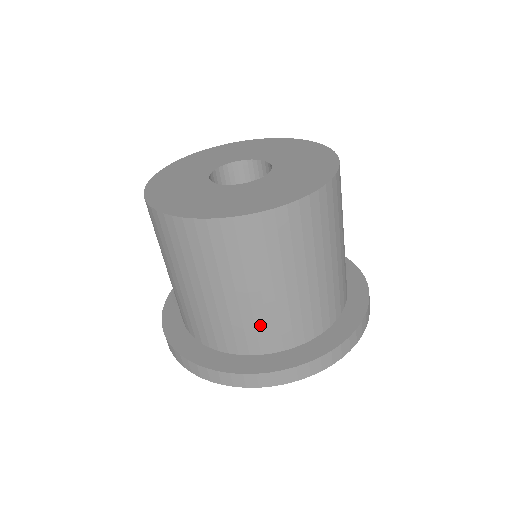
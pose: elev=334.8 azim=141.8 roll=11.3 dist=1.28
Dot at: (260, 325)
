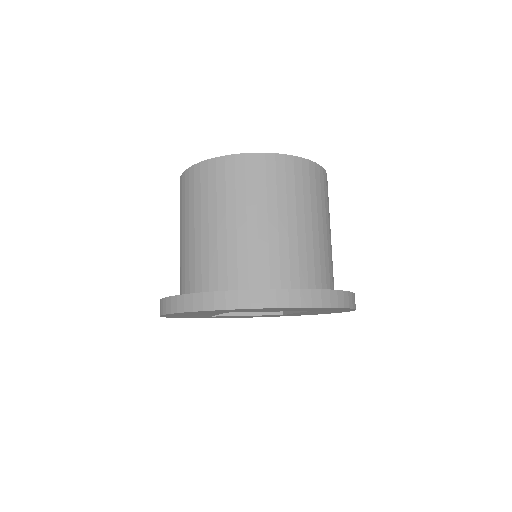
Dot at: (222, 258)
